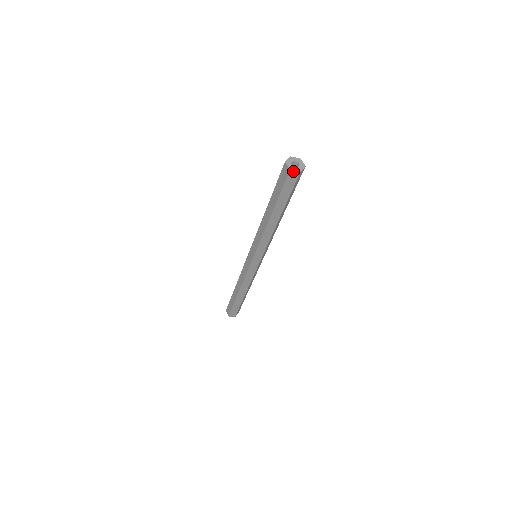
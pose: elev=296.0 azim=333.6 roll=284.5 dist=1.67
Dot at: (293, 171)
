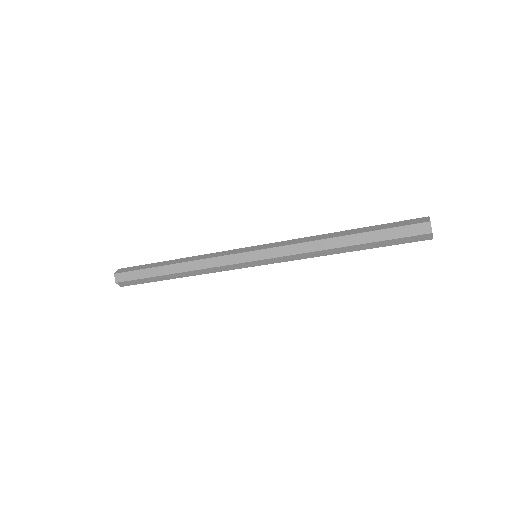
Dot at: (430, 225)
